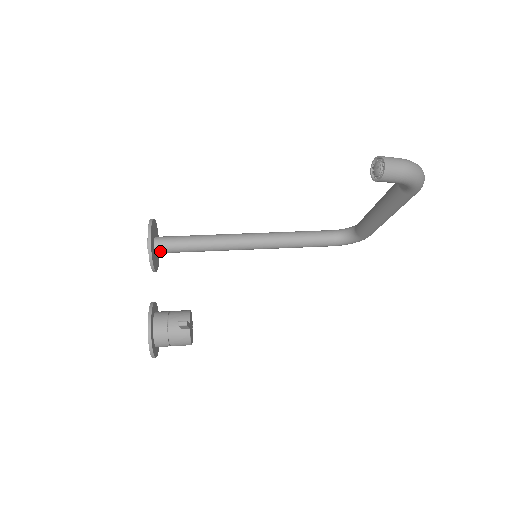
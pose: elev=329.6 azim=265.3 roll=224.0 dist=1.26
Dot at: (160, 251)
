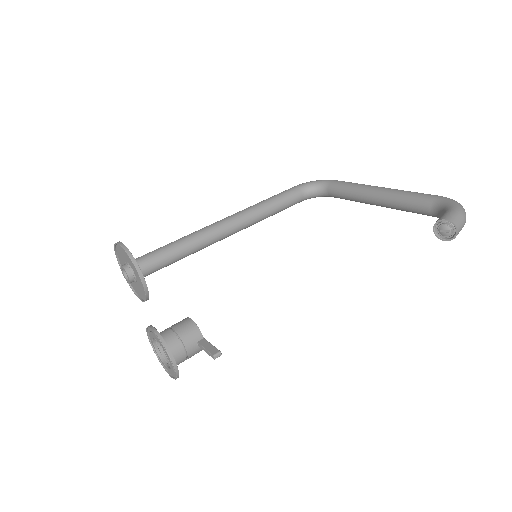
Dot at: occluded
